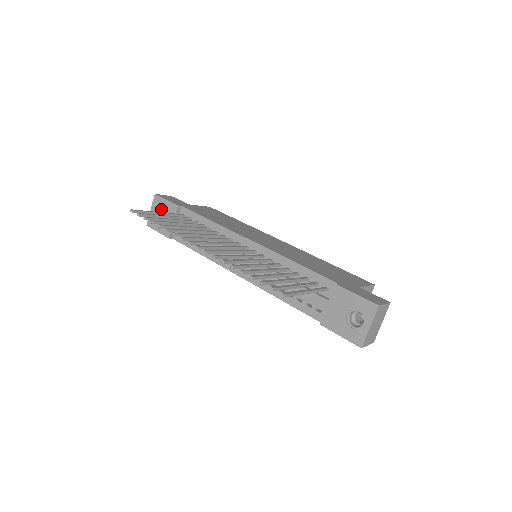
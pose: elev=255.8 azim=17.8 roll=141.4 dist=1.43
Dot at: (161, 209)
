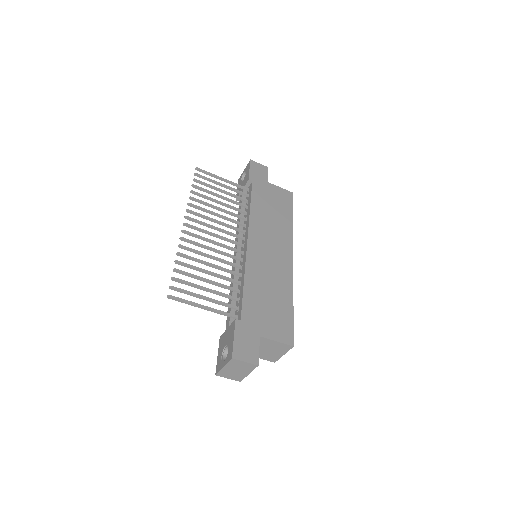
Dot at: occluded
